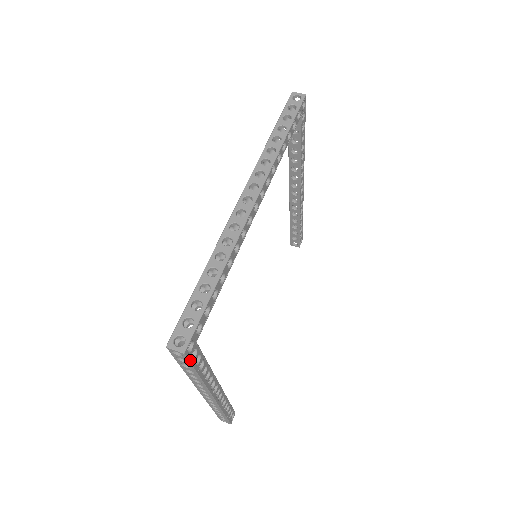
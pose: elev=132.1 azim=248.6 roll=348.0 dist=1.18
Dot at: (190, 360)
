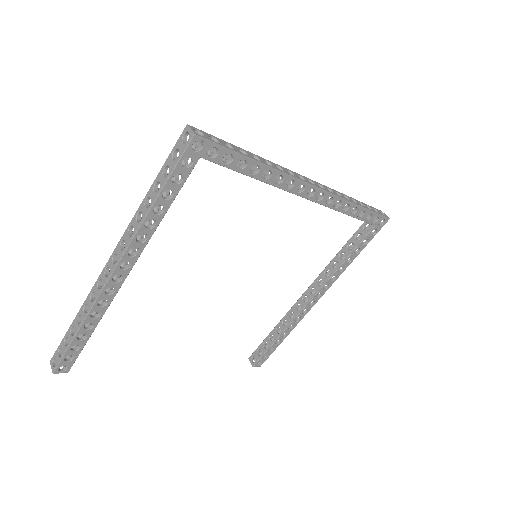
Dot at: (182, 157)
